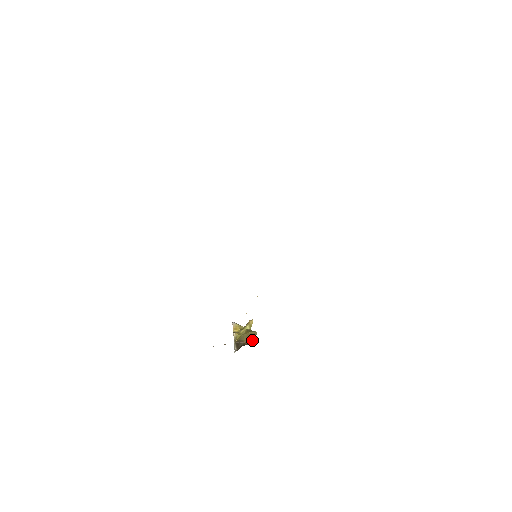
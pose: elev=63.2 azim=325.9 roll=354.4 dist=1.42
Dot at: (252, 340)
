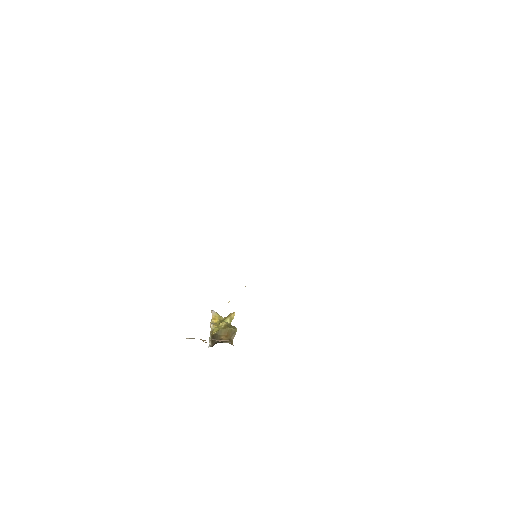
Dot at: (230, 338)
